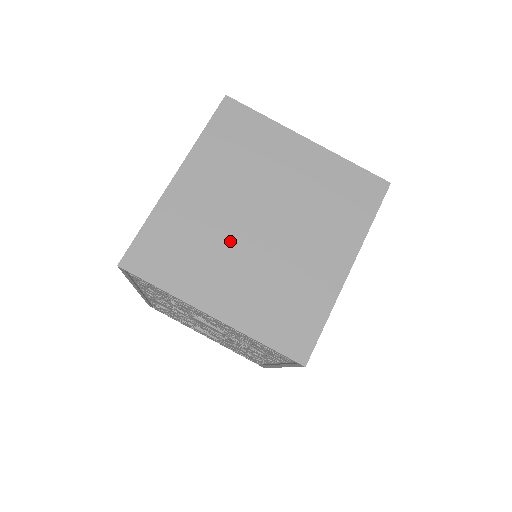
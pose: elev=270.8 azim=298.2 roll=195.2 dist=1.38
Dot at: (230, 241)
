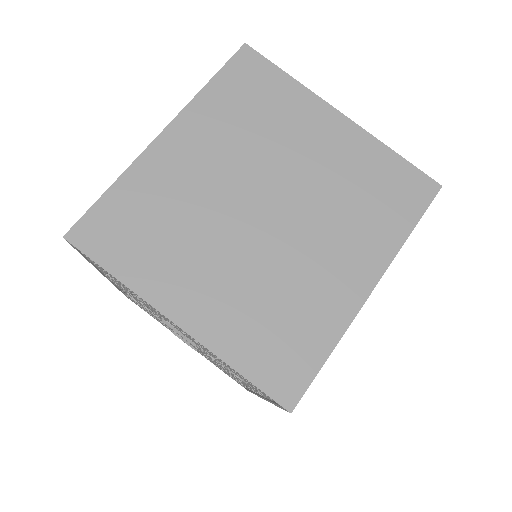
Dot at: (218, 228)
